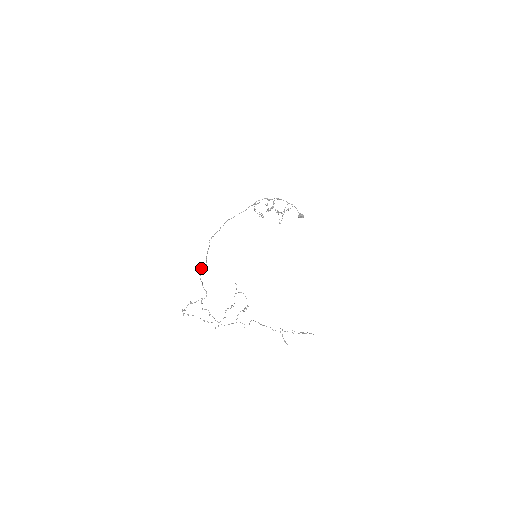
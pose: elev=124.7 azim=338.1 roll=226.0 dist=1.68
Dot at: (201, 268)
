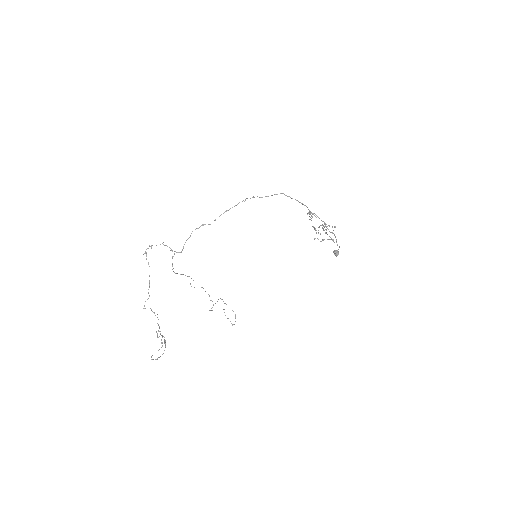
Dot at: (203, 224)
